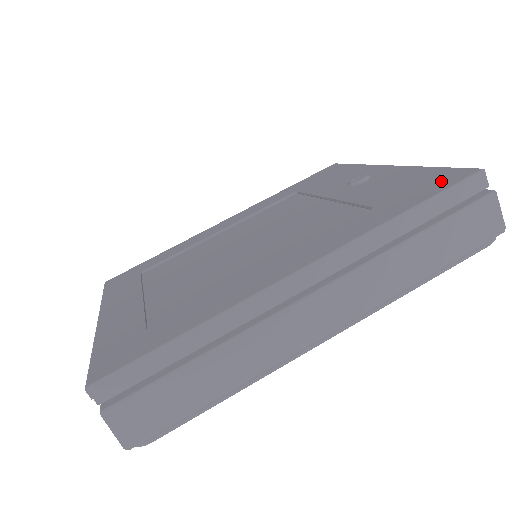
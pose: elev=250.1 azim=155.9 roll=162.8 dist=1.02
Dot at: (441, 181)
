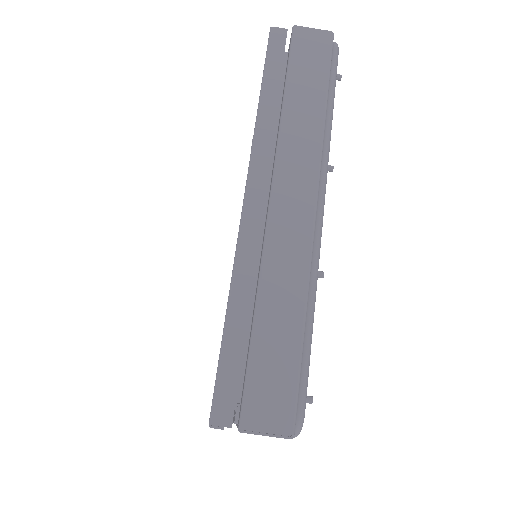
Dot at: occluded
